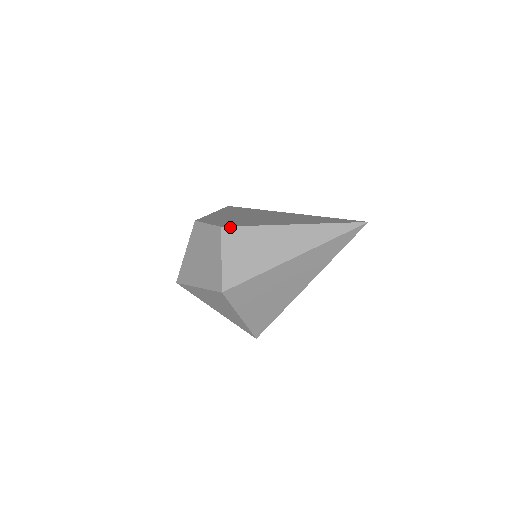
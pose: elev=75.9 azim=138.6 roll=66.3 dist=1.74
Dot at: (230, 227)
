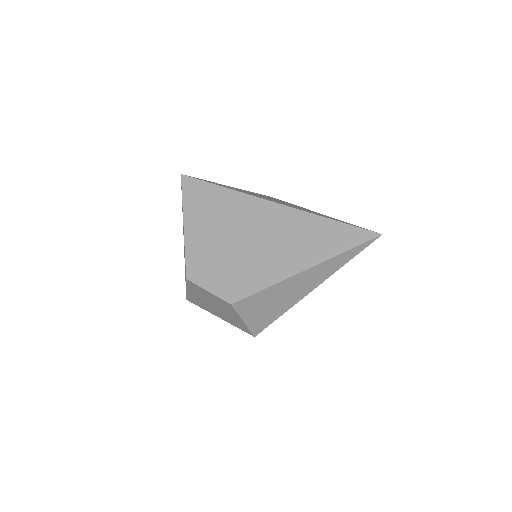
Dot at: (240, 301)
